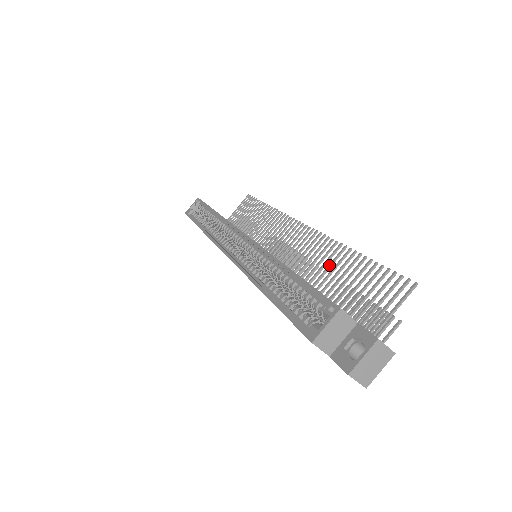
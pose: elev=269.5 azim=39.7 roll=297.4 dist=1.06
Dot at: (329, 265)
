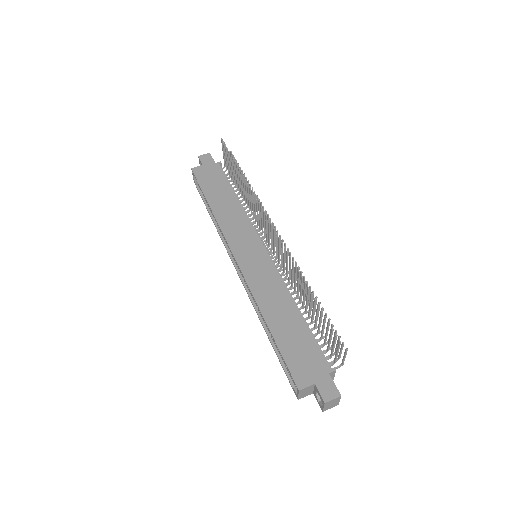
Dot at: (297, 283)
